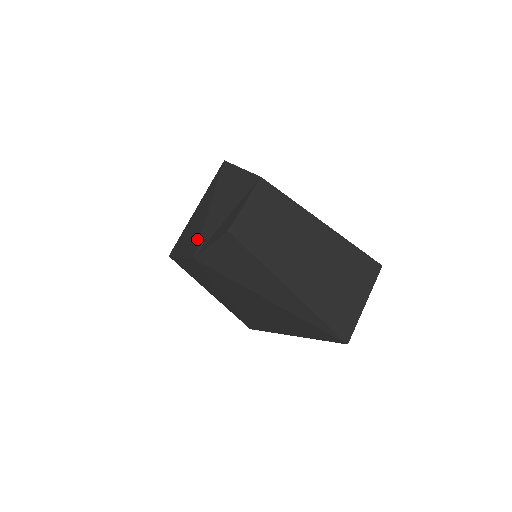
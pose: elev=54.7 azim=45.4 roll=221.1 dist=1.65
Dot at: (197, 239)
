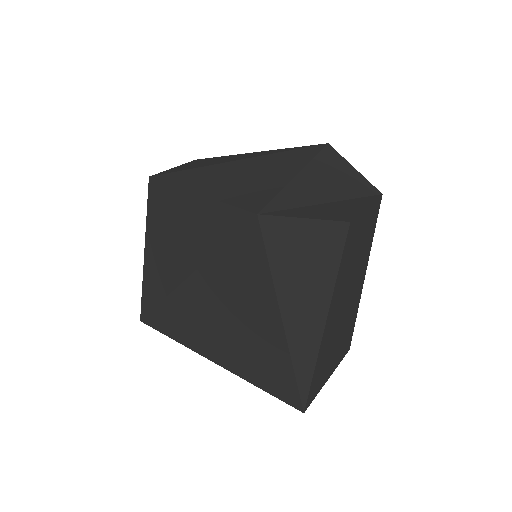
Dot at: (264, 195)
